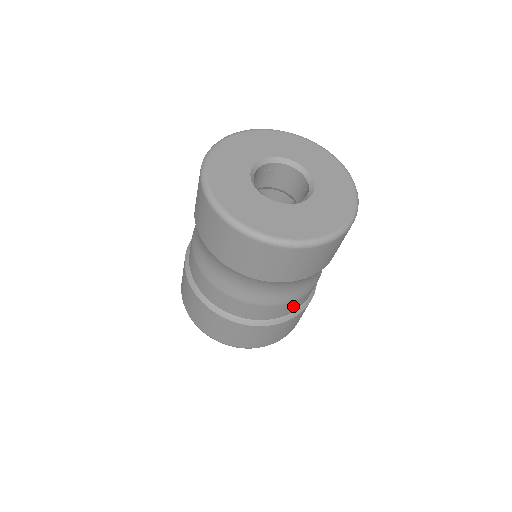
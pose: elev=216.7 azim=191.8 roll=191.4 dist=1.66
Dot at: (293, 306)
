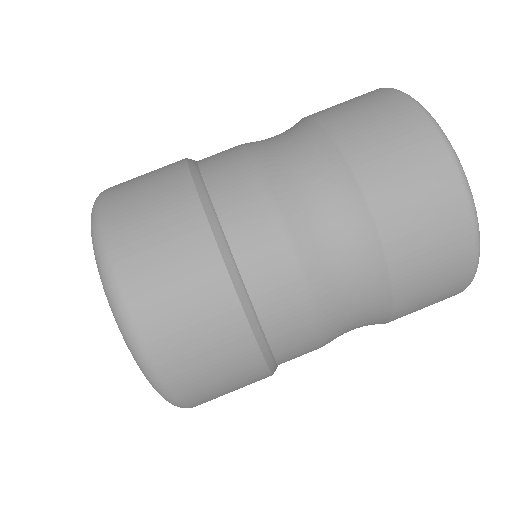
Dot at: (283, 300)
